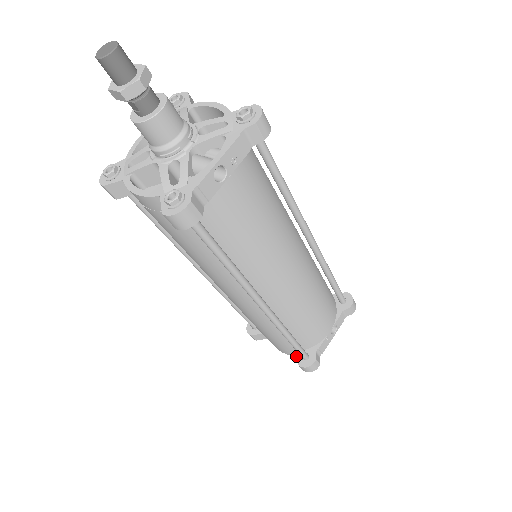
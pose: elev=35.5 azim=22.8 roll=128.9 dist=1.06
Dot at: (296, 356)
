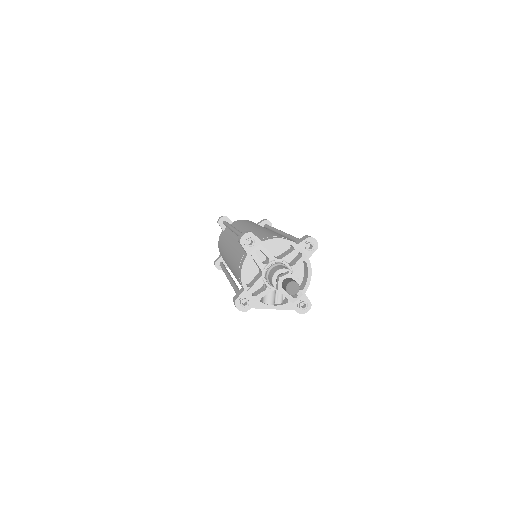
Dot at: (219, 259)
